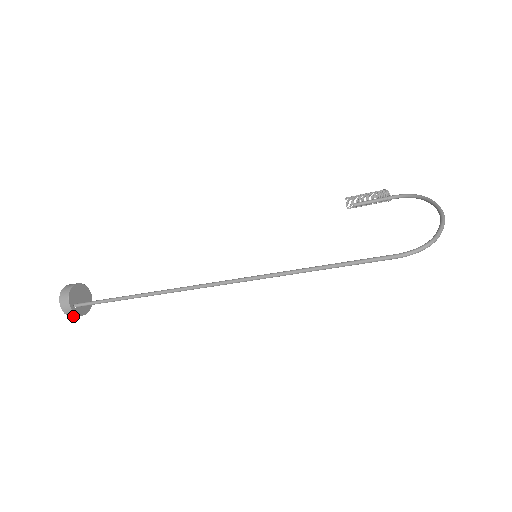
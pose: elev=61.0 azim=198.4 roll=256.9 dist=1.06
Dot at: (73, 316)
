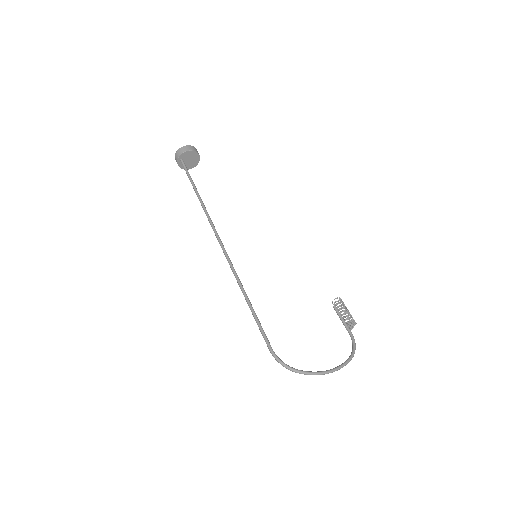
Dot at: occluded
